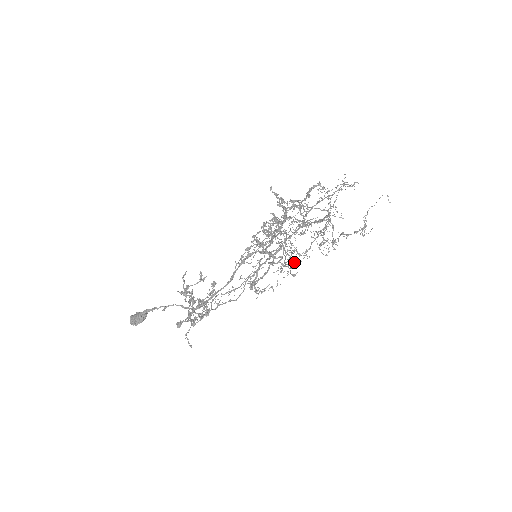
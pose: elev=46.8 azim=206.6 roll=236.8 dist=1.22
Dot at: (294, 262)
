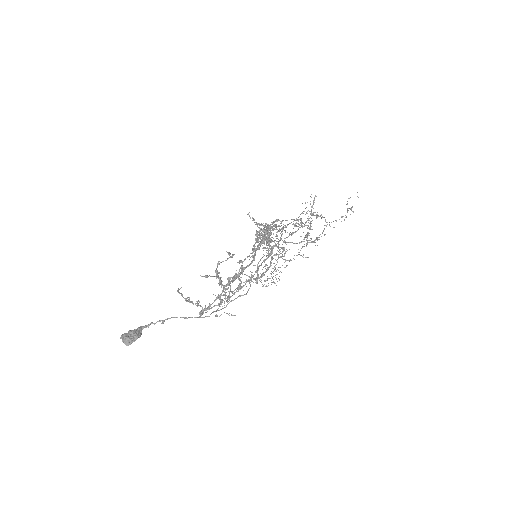
Dot at: occluded
